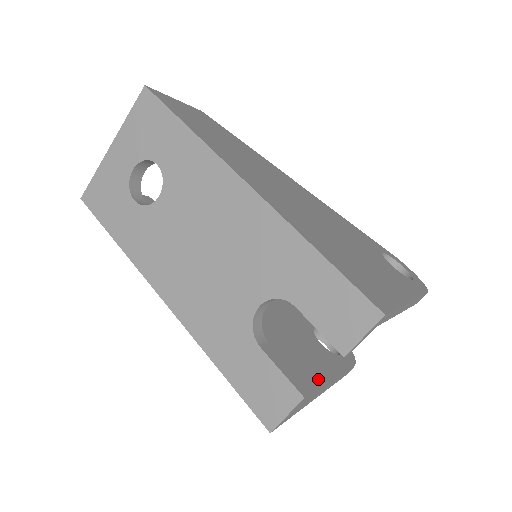
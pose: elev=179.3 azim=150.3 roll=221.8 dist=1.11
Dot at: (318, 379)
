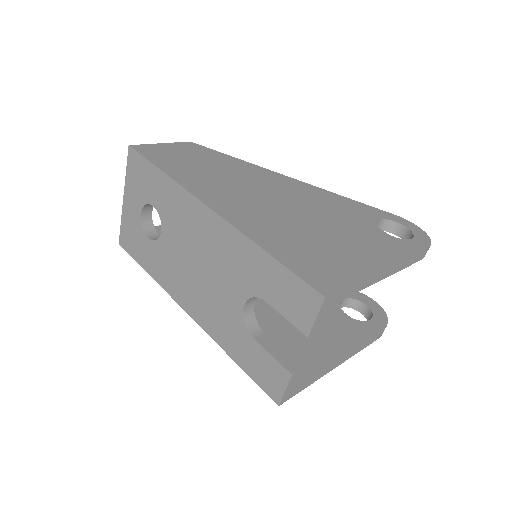
Dot at: (334, 350)
